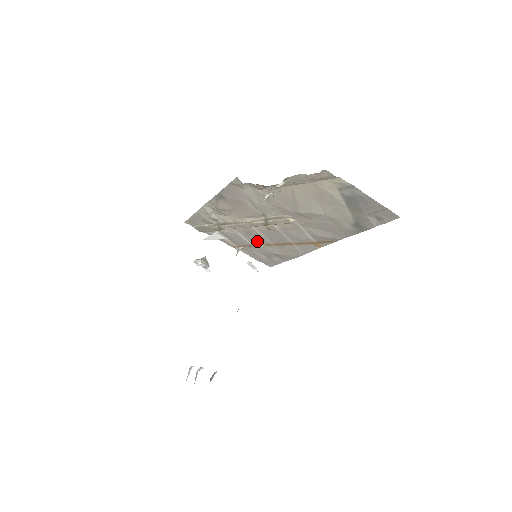
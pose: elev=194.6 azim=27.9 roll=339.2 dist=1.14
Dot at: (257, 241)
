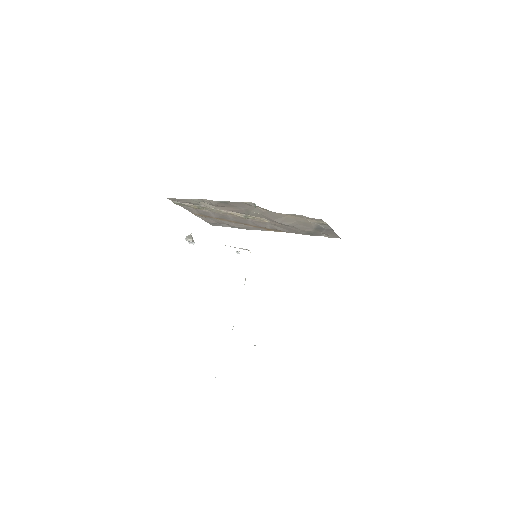
Dot at: (221, 218)
